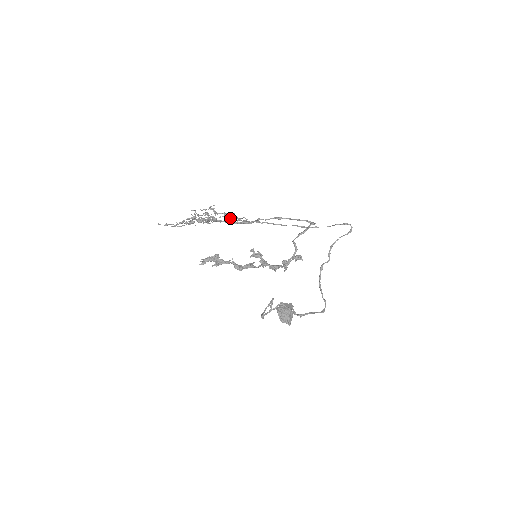
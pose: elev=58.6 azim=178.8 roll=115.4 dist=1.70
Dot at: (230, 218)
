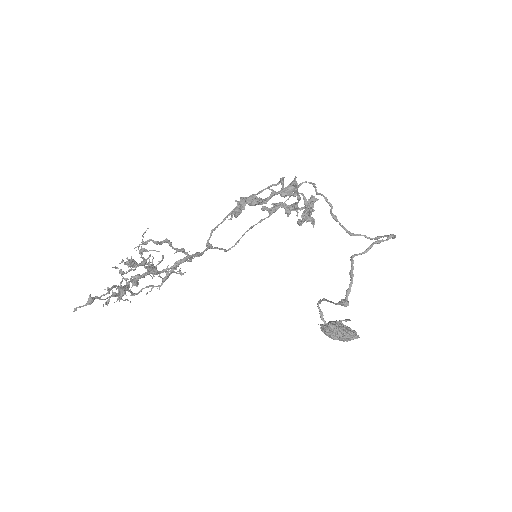
Dot at: occluded
